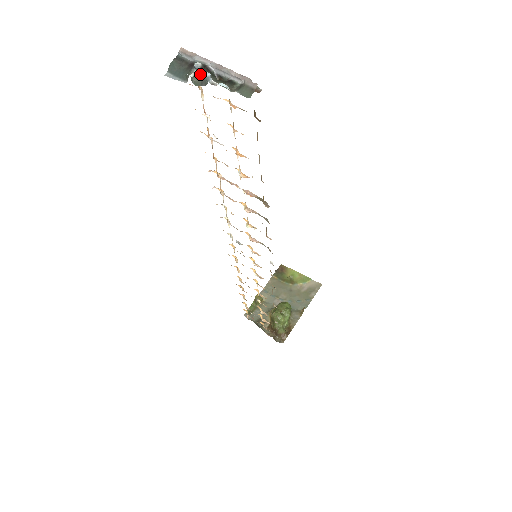
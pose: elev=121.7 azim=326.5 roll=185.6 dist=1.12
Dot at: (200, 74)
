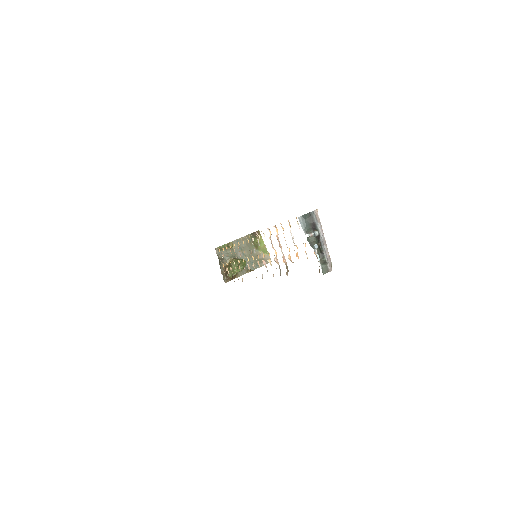
Dot at: (314, 238)
